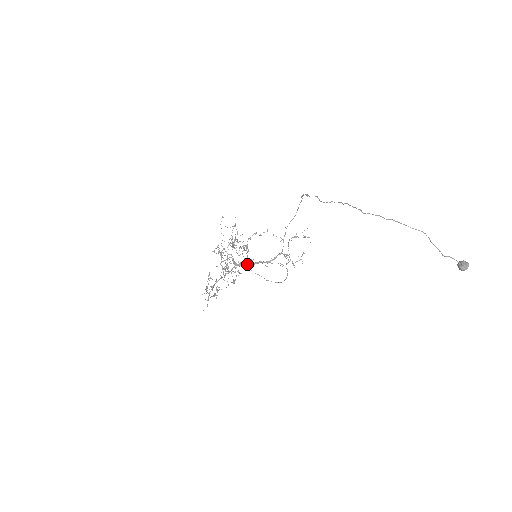
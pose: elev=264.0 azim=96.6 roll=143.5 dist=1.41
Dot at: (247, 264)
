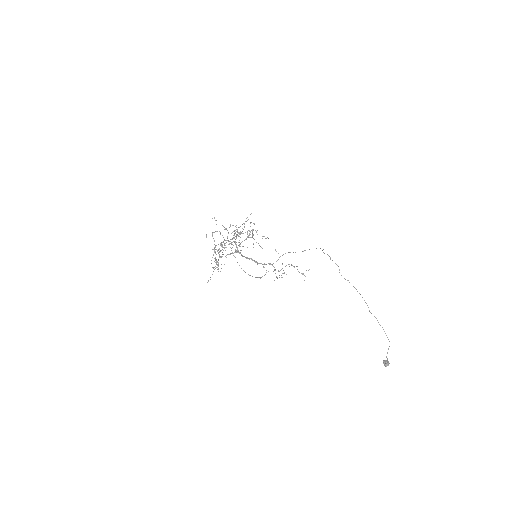
Dot at: occluded
